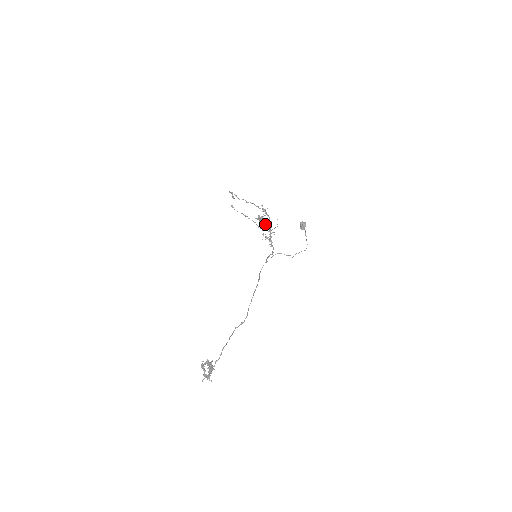
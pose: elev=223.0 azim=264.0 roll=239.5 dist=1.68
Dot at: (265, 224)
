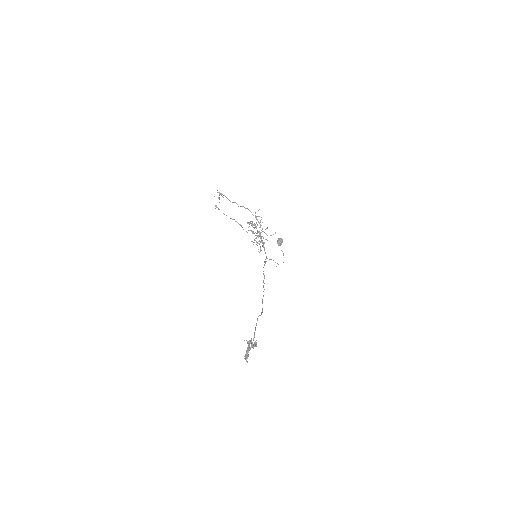
Dot at: (257, 230)
